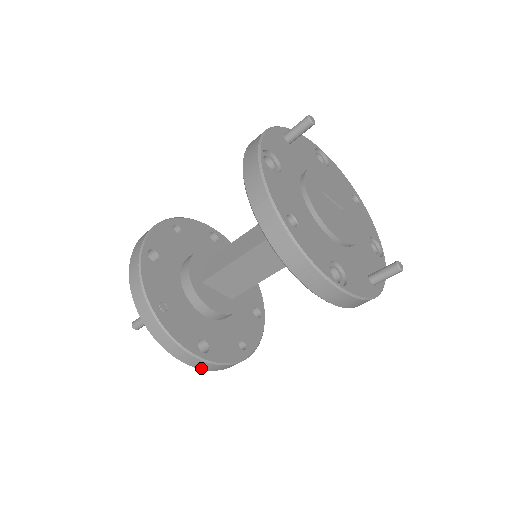
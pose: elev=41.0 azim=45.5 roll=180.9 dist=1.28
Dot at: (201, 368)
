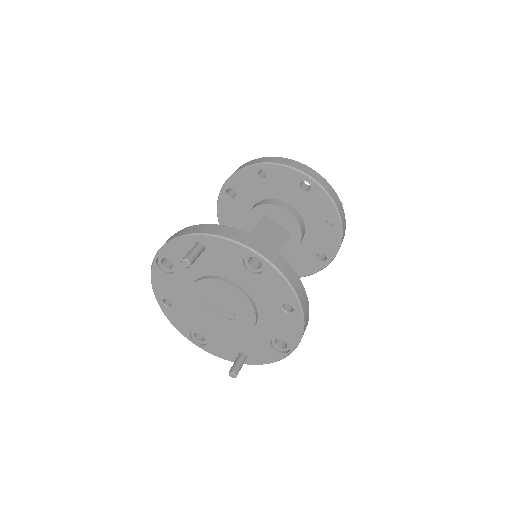
Dot at: (272, 262)
